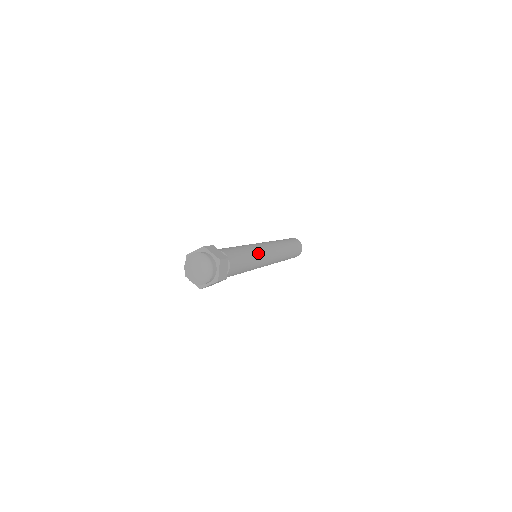
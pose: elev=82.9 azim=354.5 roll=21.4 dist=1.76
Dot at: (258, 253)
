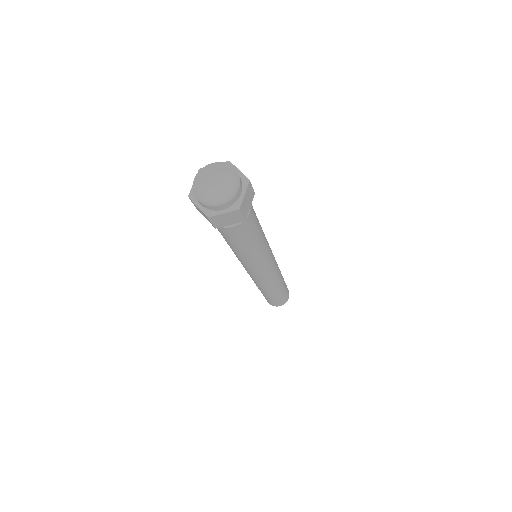
Dot at: (267, 242)
